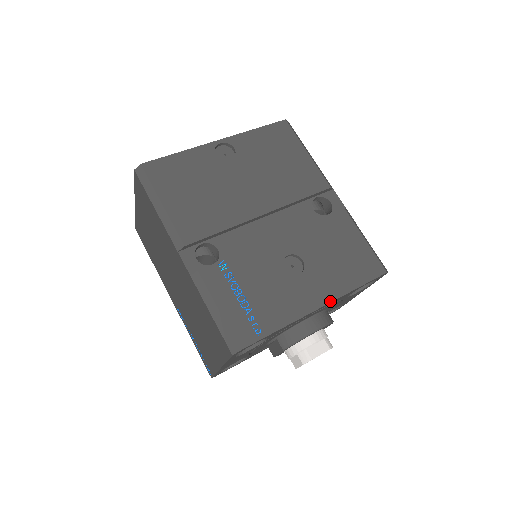
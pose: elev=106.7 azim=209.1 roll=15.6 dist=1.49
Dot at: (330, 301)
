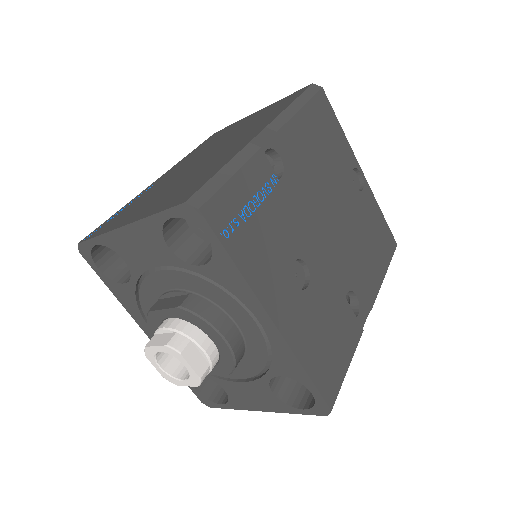
Dot at: (284, 335)
